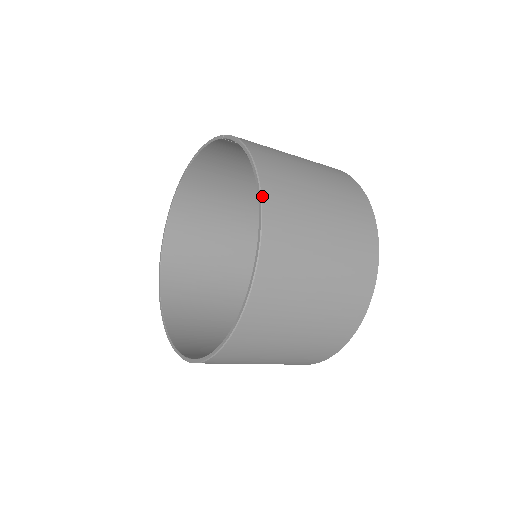
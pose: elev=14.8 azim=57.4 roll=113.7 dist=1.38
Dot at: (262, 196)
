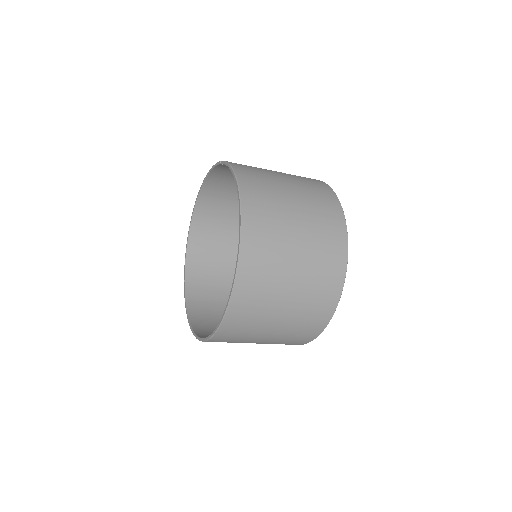
Dot at: (242, 206)
